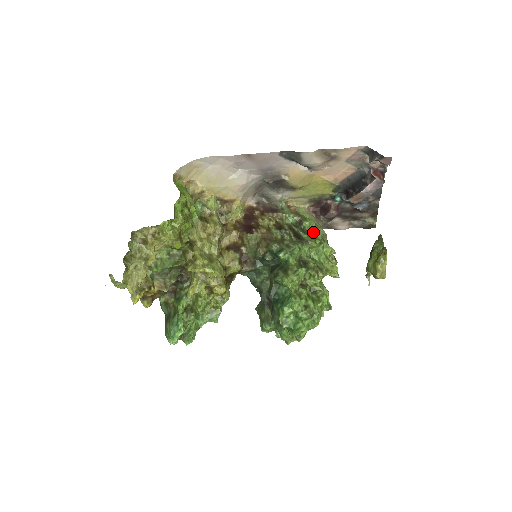
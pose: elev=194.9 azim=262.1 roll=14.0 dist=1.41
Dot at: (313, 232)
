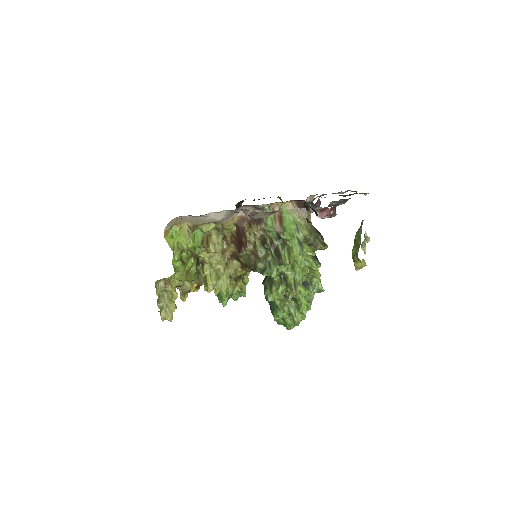
Dot at: (291, 243)
